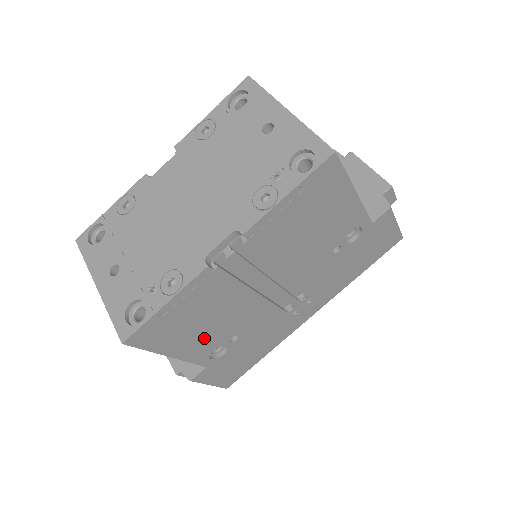
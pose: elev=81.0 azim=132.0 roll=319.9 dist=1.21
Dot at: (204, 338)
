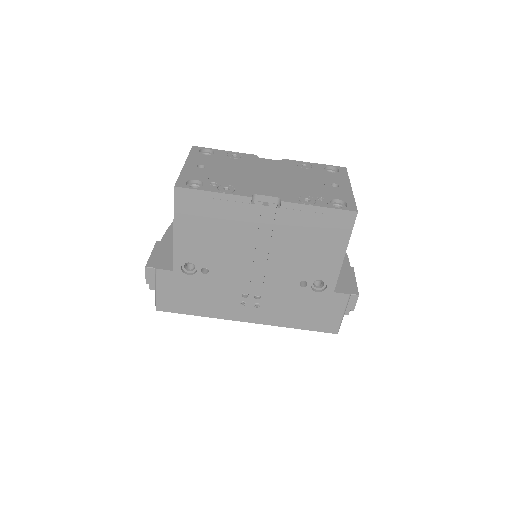
Dot at: (197, 245)
